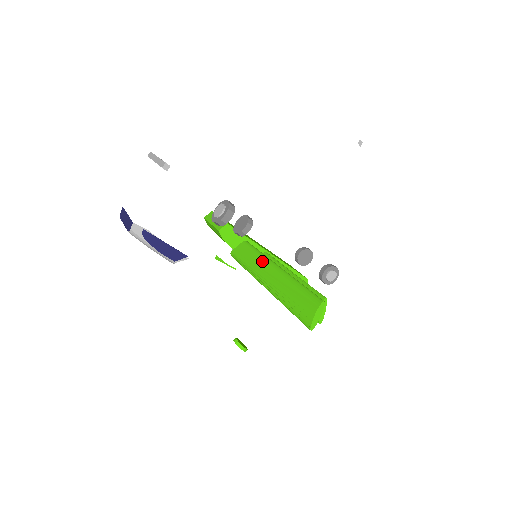
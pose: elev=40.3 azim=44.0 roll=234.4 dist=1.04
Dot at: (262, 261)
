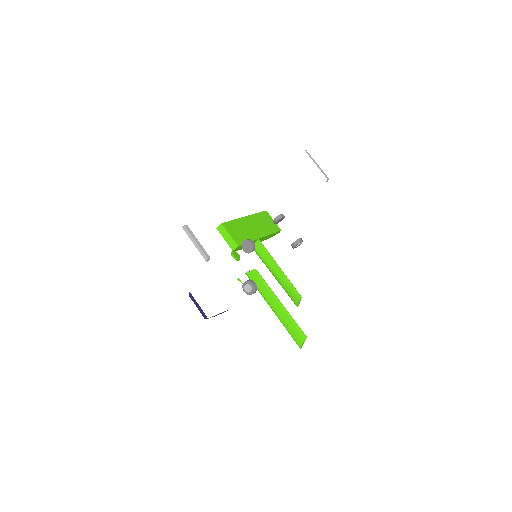
Dot at: (269, 294)
